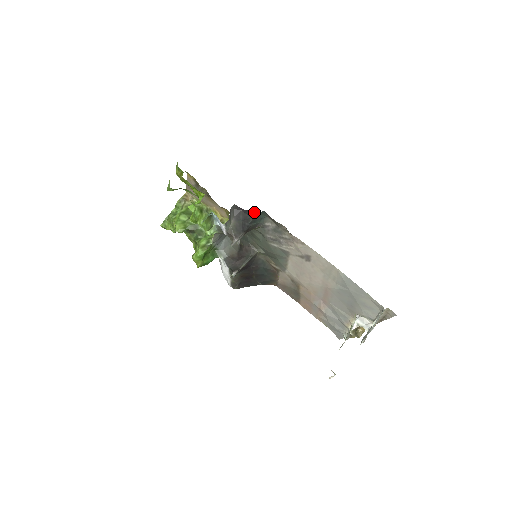
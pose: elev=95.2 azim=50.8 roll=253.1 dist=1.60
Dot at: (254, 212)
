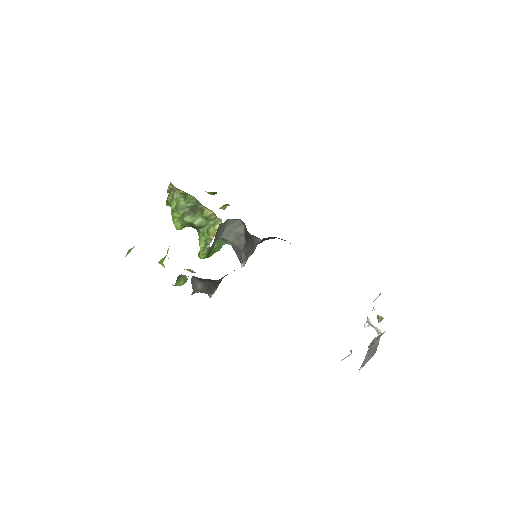
Dot at: occluded
